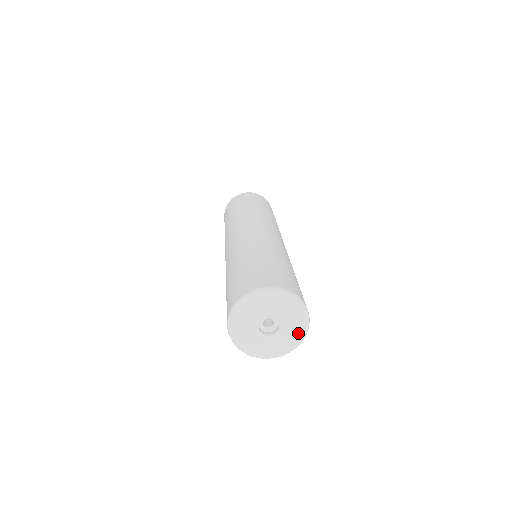
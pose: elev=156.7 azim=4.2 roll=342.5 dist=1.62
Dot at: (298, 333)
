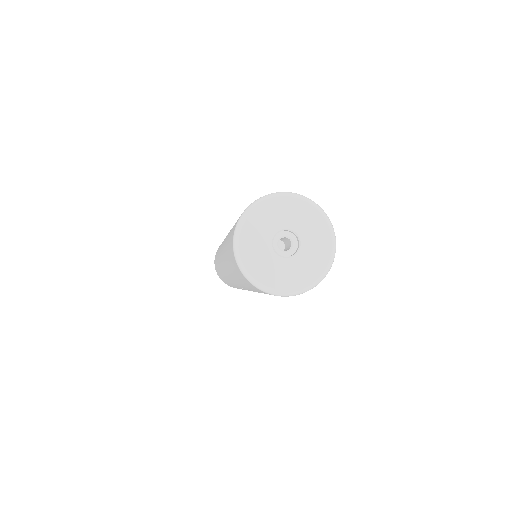
Dot at: (325, 244)
